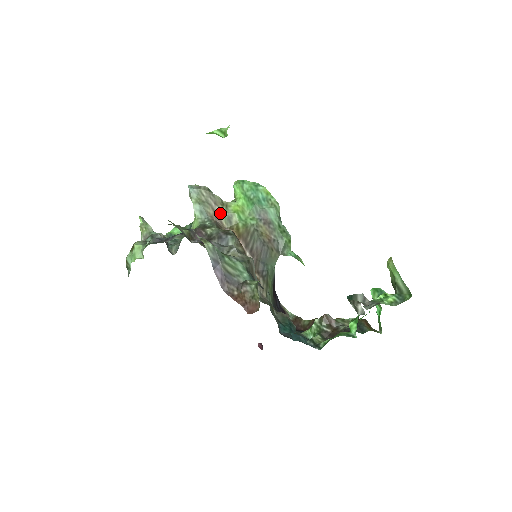
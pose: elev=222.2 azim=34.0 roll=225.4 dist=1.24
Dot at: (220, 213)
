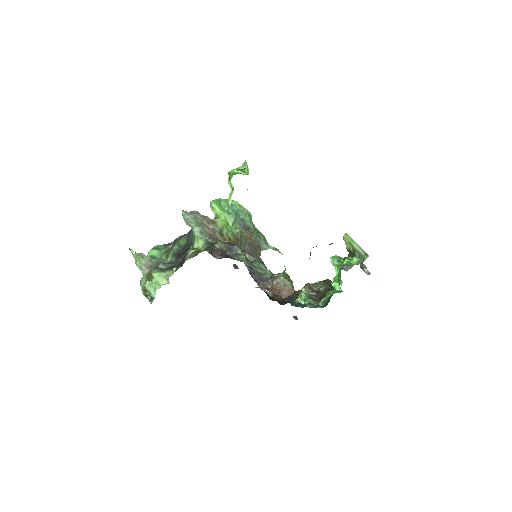
Dot at: (214, 230)
